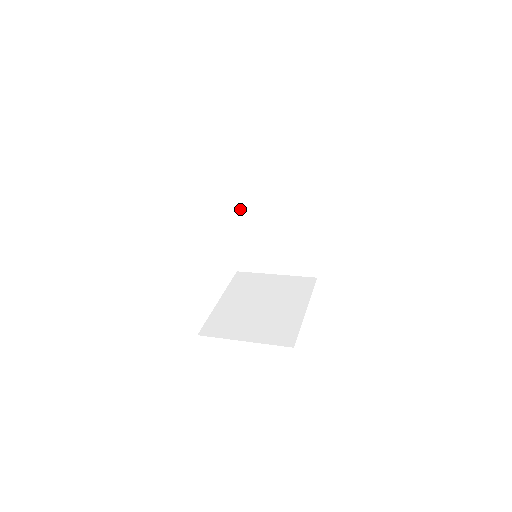
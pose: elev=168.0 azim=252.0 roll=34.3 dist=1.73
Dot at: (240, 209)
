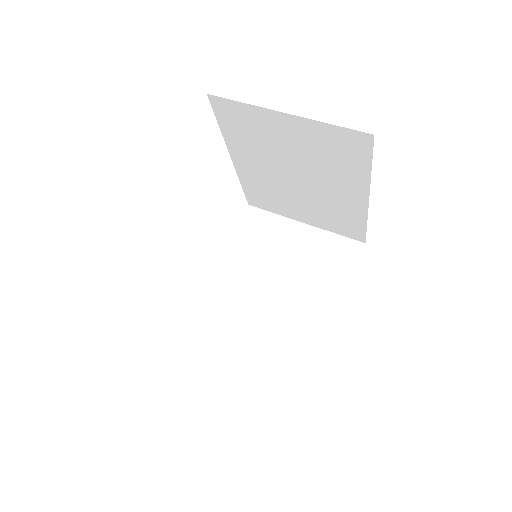
Dot at: (242, 142)
